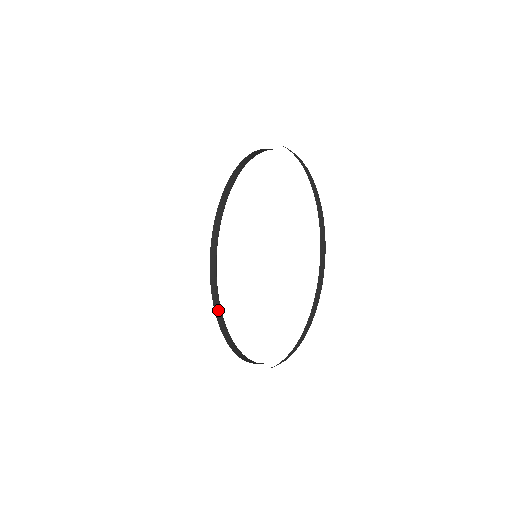
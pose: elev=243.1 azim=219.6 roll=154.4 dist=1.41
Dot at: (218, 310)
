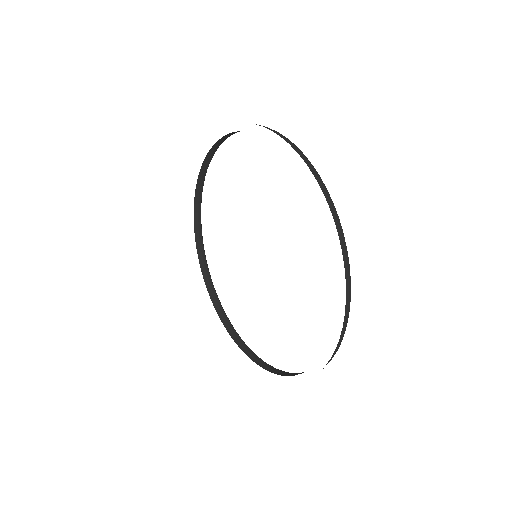
Dot at: (246, 349)
